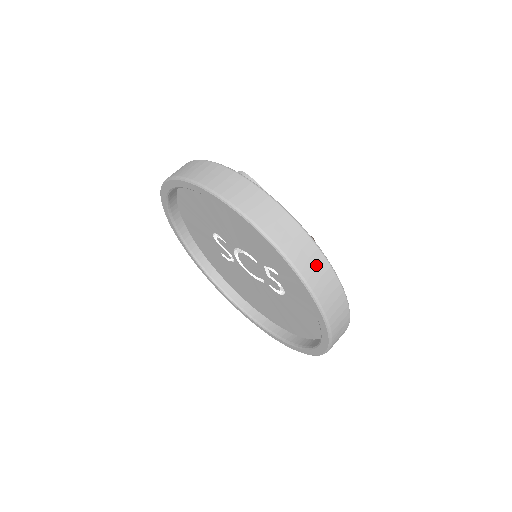
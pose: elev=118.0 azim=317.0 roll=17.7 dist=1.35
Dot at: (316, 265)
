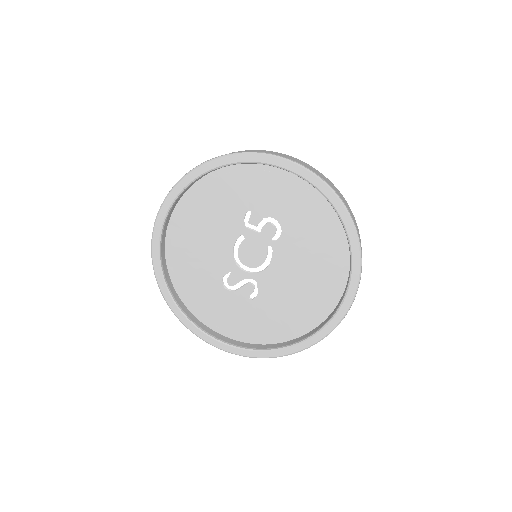
Dot at: occluded
